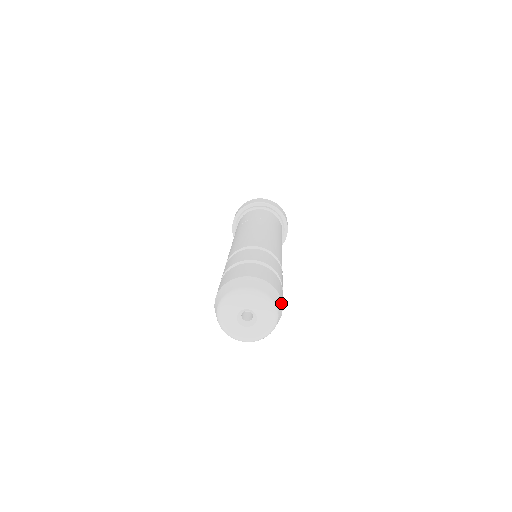
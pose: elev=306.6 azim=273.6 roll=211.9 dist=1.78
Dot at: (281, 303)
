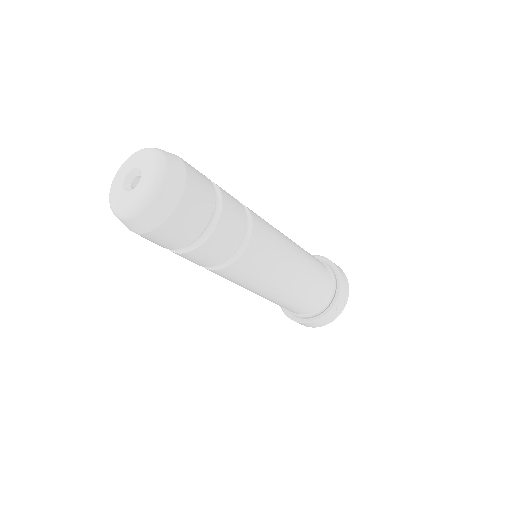
Dot at: (180, 192)
